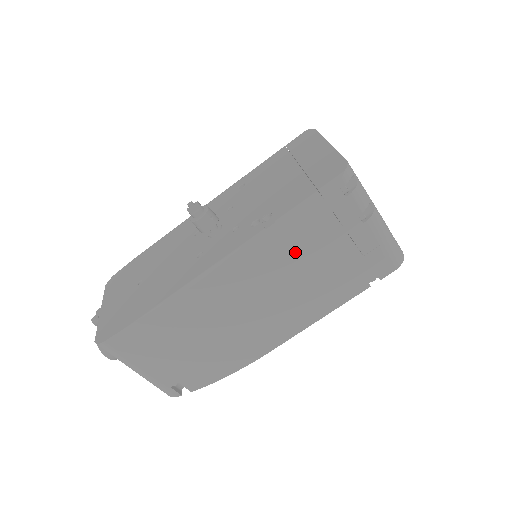
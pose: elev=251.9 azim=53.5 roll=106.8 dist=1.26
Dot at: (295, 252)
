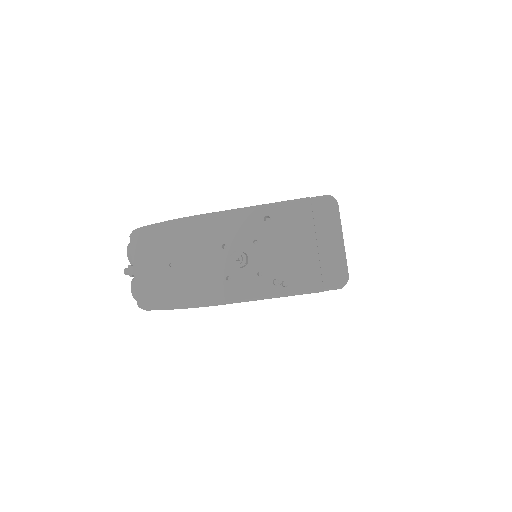
Dot at: occluded
